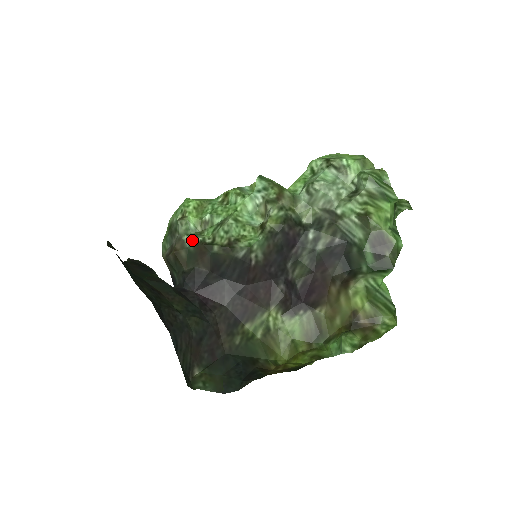
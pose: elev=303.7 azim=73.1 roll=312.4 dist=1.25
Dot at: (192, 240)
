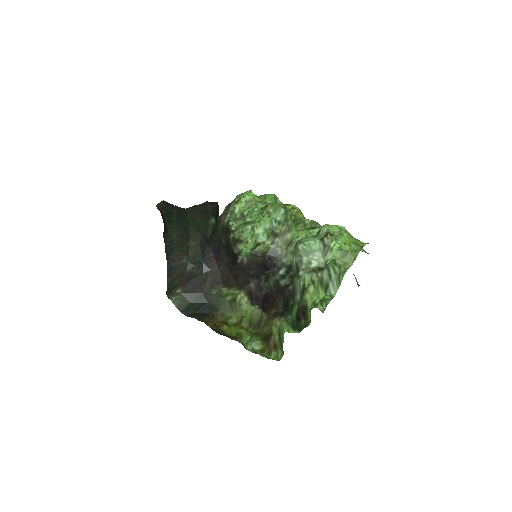
Dot at: (228, 220)
